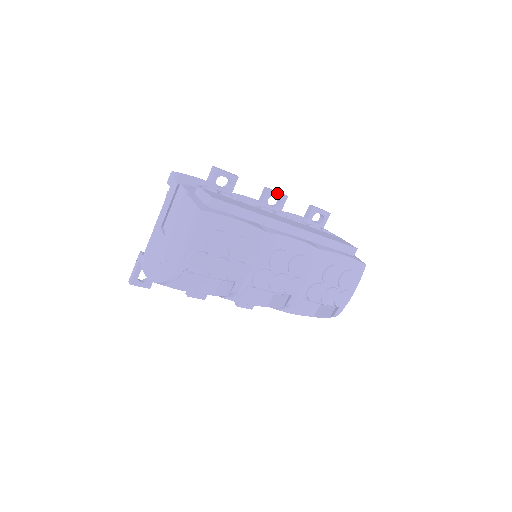
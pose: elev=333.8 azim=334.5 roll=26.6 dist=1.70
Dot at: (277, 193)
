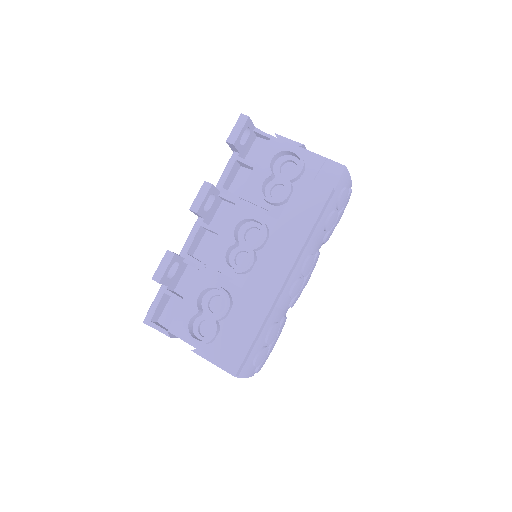
Dot at: (204, 200)
